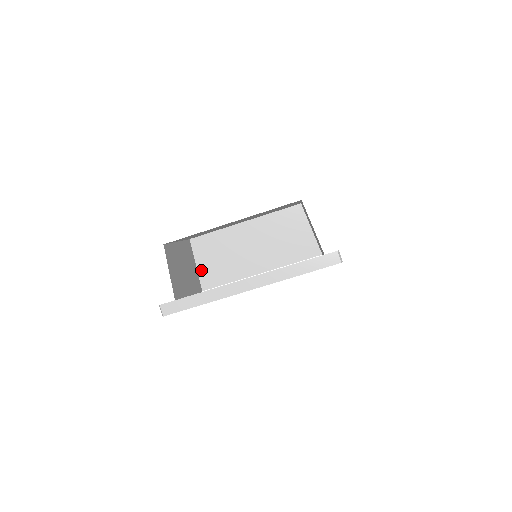
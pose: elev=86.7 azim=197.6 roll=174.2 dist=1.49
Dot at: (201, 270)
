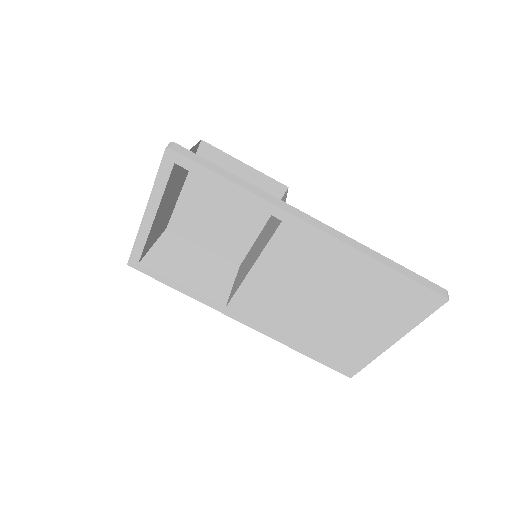
Dot at: occluded
